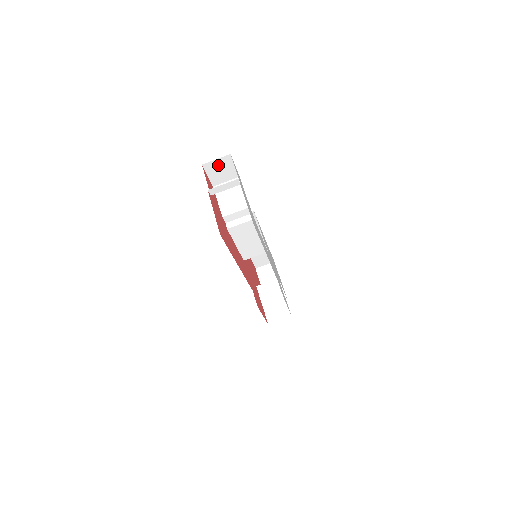
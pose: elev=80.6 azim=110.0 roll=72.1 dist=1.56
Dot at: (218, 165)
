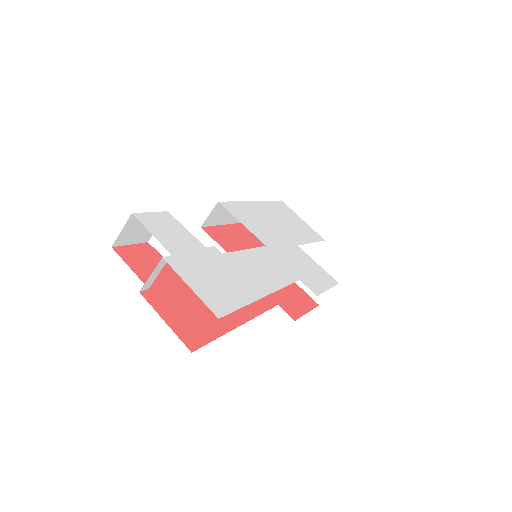
Dot at: (130, 230)
